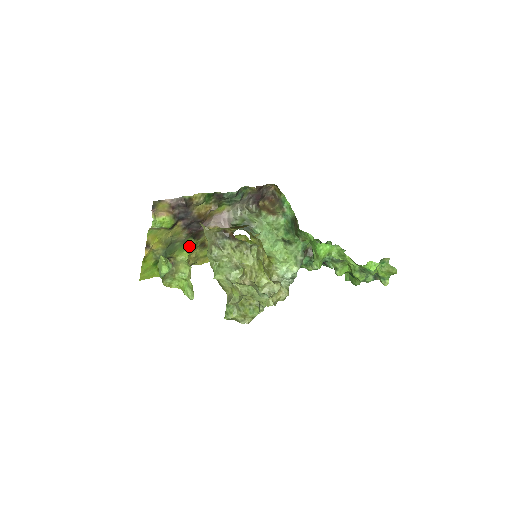
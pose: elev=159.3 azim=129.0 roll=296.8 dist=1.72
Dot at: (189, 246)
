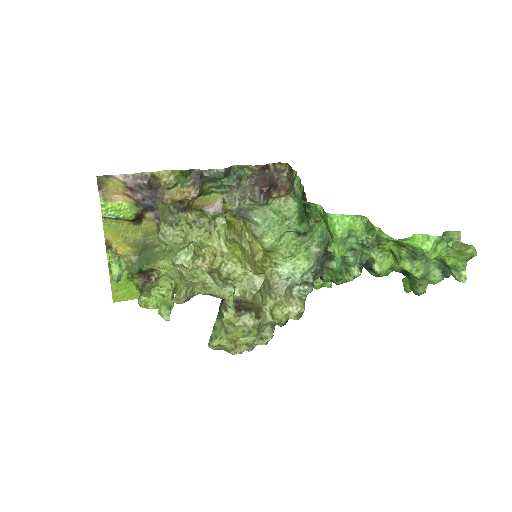
Dot at: occluded
